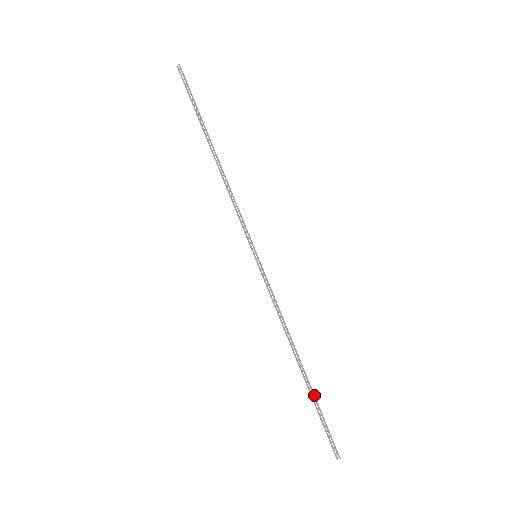
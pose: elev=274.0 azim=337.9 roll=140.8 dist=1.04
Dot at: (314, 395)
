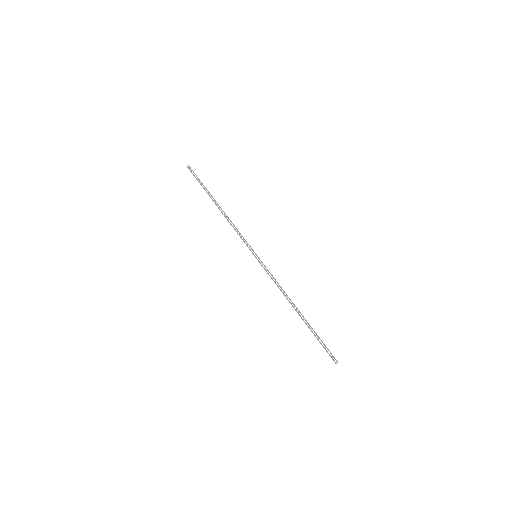
Dot at: (311, 327)
